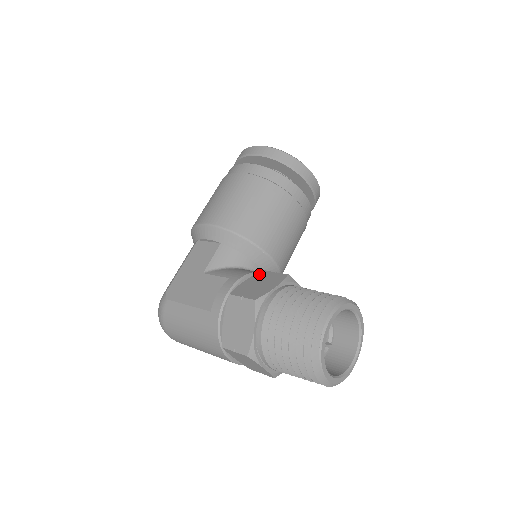
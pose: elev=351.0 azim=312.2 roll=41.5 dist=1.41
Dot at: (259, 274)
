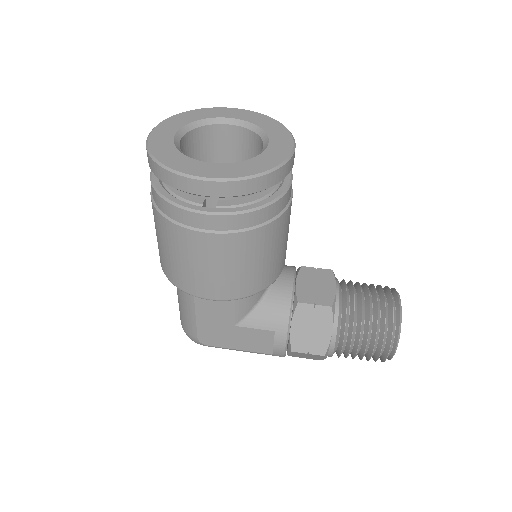
Dot at: (299, 312)
